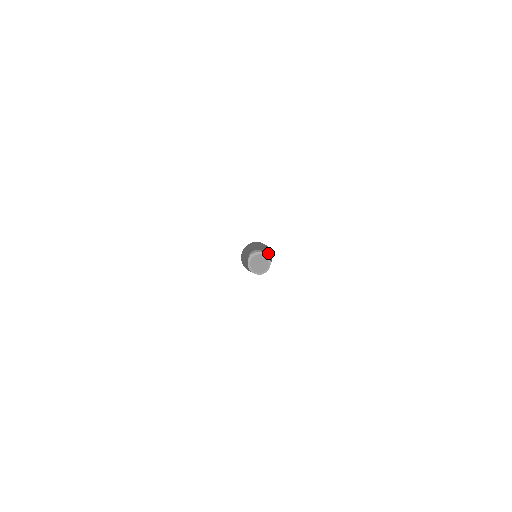
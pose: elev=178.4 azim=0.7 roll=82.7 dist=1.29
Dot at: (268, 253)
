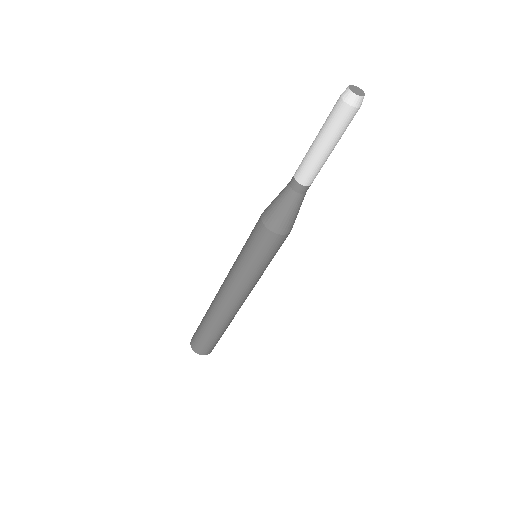
Dot at: occluded
